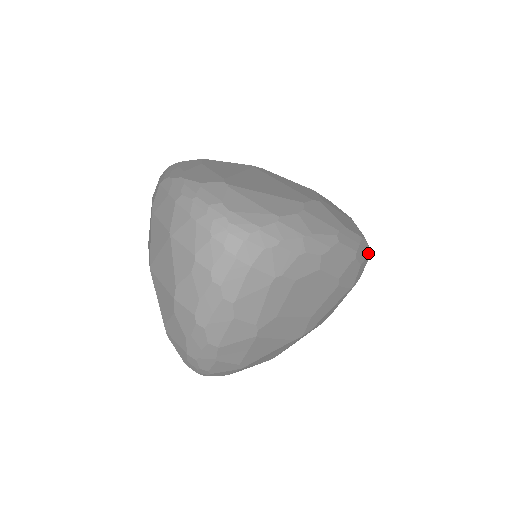
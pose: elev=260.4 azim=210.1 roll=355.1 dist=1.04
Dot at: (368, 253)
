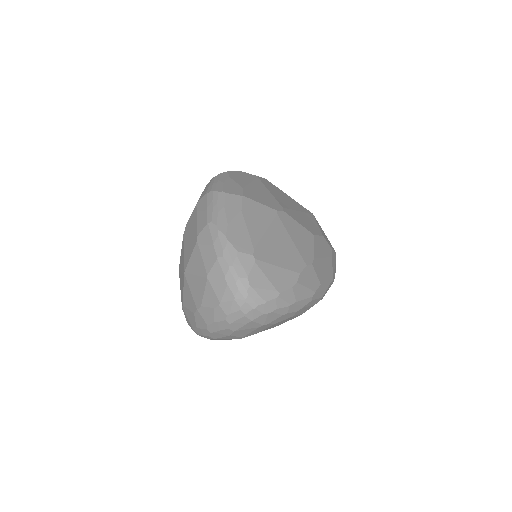
Dot at: occluded
